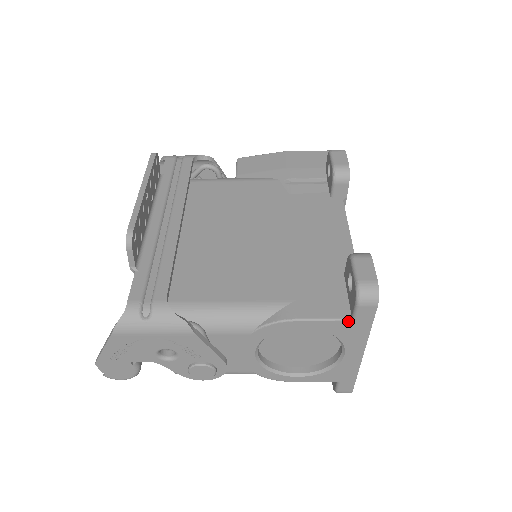
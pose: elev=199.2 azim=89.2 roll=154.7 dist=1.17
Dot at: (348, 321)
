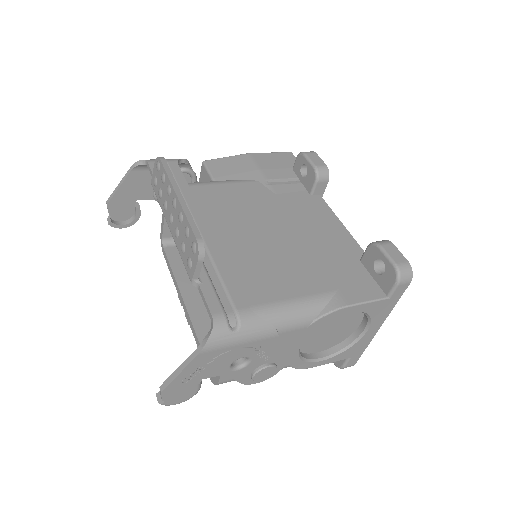
Dot at: (385, 300)
